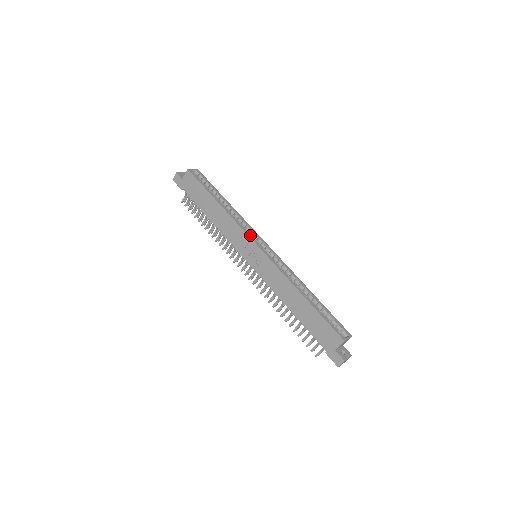
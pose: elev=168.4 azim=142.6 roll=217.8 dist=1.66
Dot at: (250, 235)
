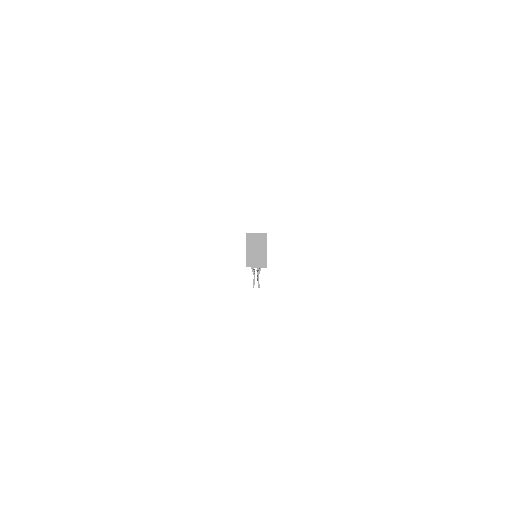
Dot at: occluded
